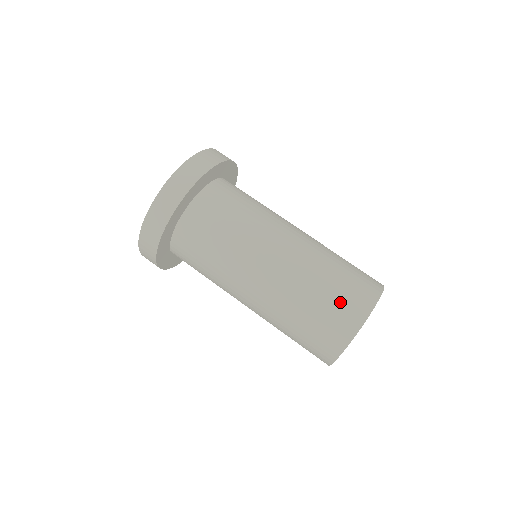
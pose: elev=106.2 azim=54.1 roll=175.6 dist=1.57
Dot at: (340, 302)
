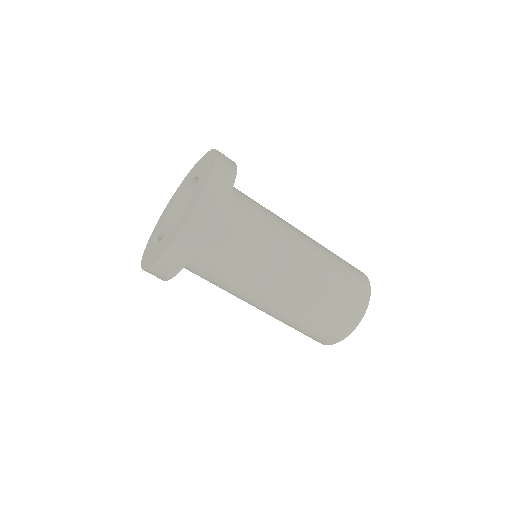
Dot at: (316, 333)
